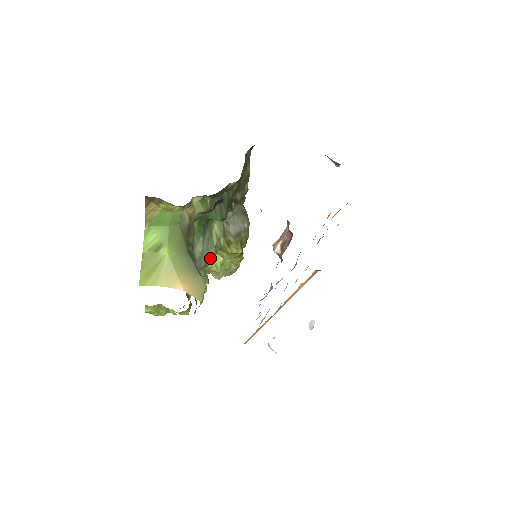
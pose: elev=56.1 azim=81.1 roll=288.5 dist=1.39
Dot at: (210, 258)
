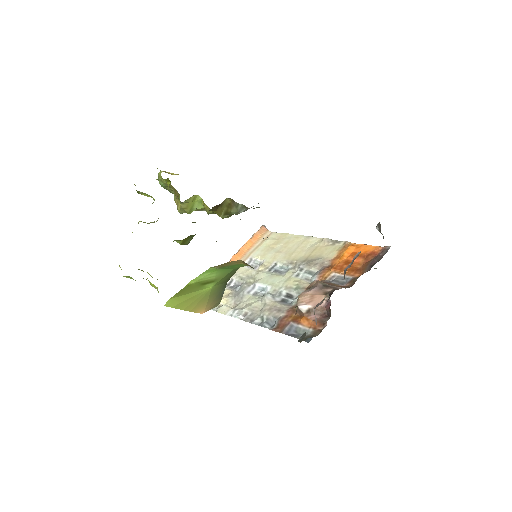
Dot at: occluded
